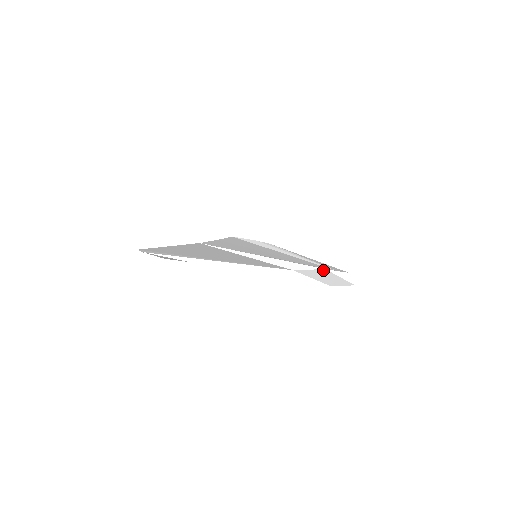
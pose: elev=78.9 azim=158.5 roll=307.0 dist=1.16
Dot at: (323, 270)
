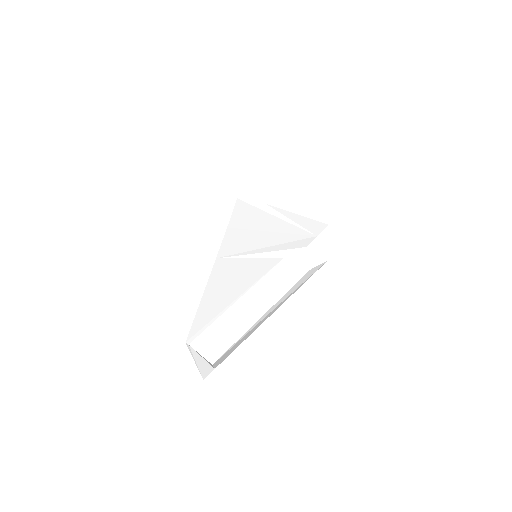
Dot at: (304, 249)
